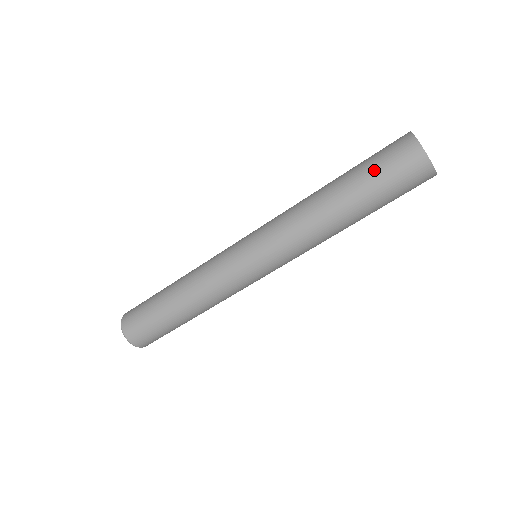
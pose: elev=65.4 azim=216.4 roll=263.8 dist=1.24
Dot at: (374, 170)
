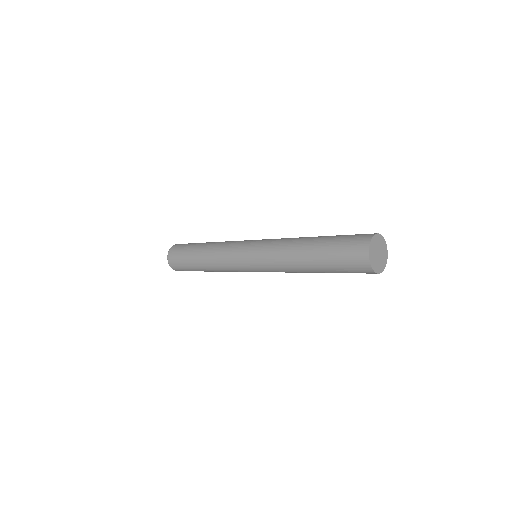
Dot at: (335, 258)
